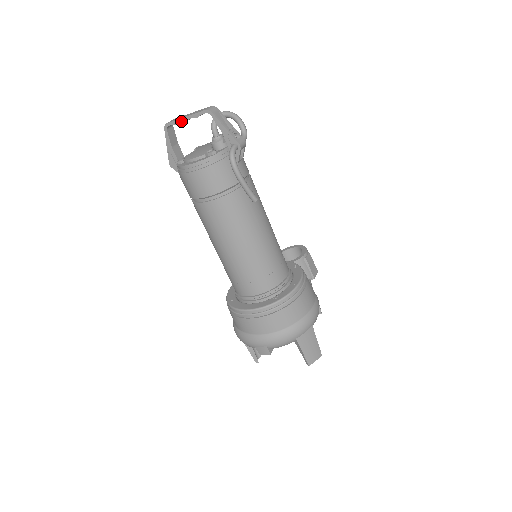
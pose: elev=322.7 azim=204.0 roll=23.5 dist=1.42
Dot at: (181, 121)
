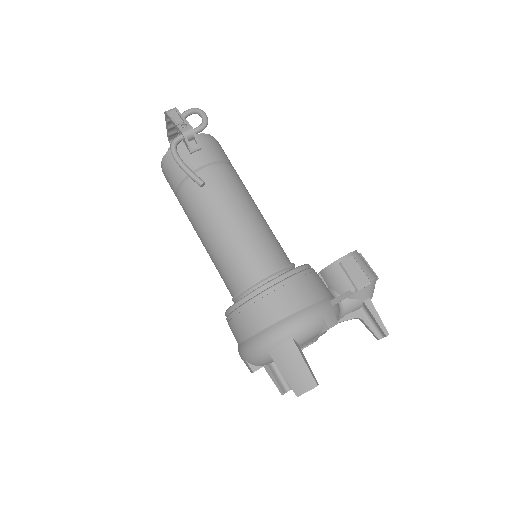
Dot at: (168, 132)
